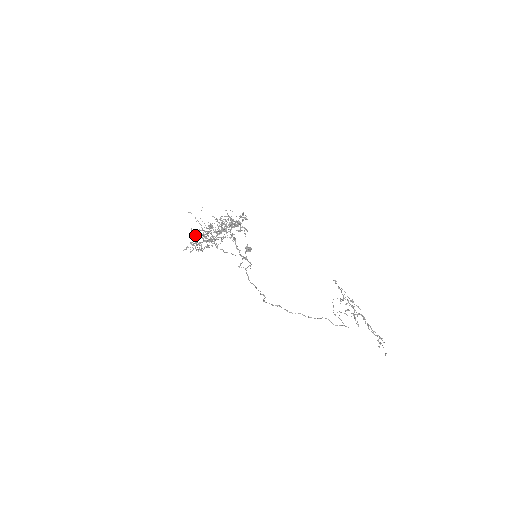
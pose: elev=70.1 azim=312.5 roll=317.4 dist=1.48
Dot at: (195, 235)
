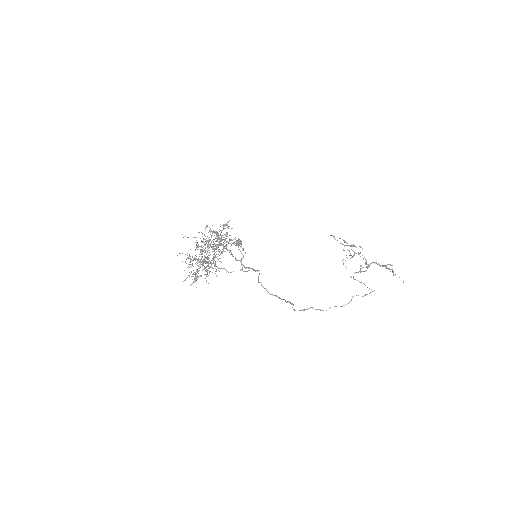
Dot at: (189, 264)
